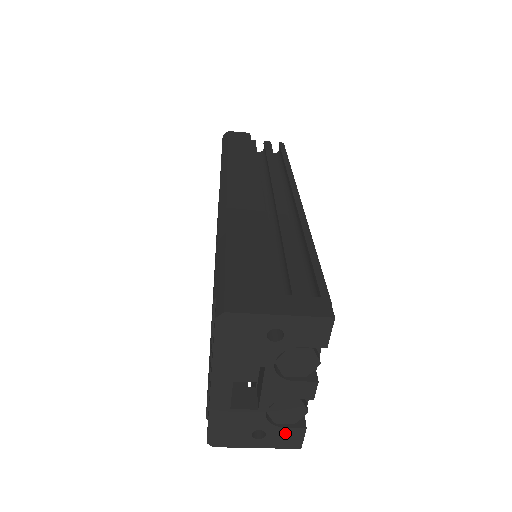
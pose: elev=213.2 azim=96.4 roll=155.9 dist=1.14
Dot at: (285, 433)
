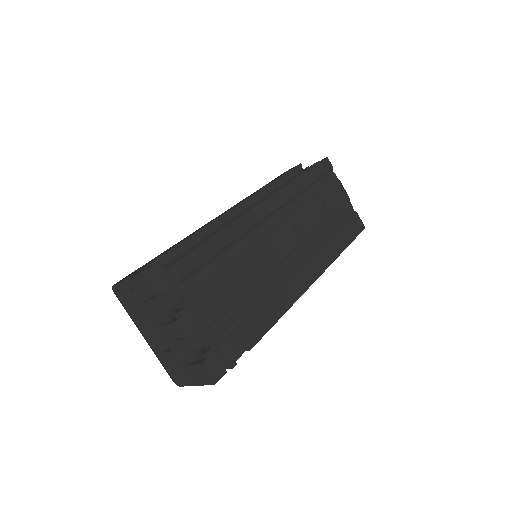
Dot at: (197, 370)
